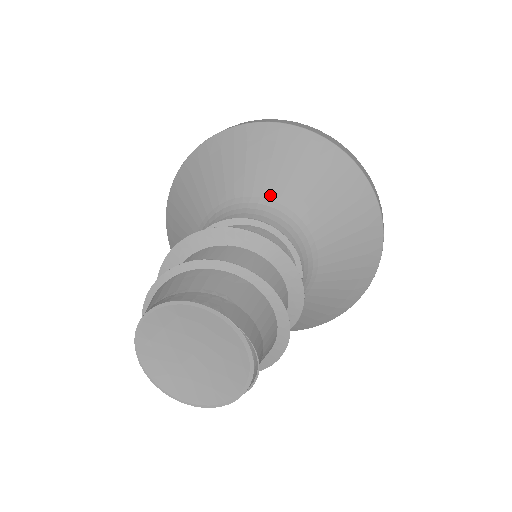
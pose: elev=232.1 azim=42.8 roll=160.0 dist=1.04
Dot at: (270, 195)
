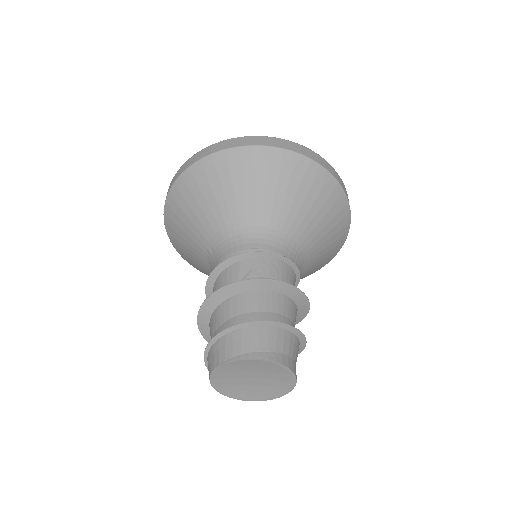
Dot at: (305, 239)
